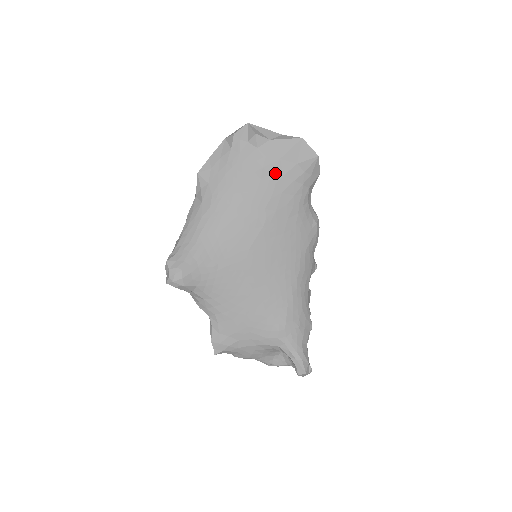
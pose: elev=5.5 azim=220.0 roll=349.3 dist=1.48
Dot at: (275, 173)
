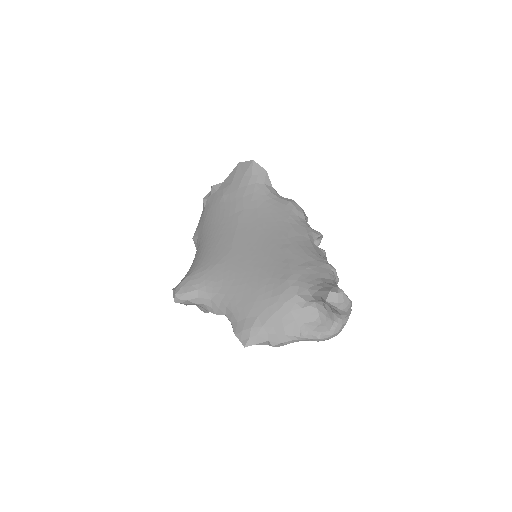
Dot at: (232, 192)
